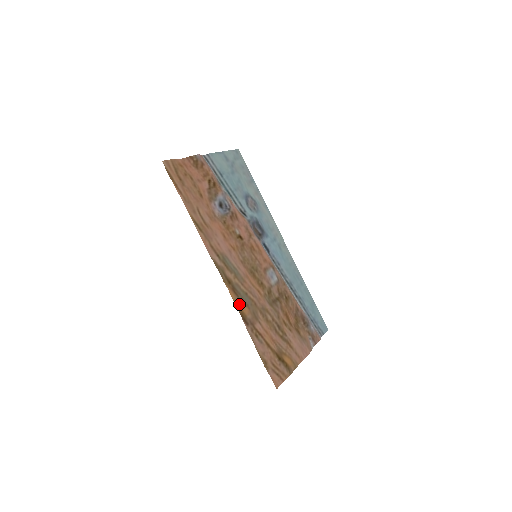
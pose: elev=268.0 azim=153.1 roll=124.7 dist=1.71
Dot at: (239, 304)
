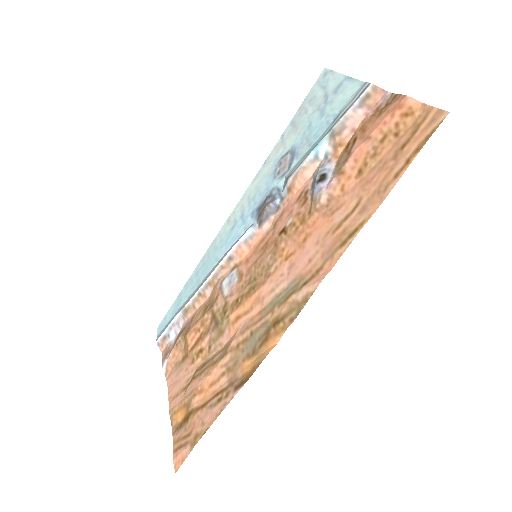
Dot at: (257, 360)
